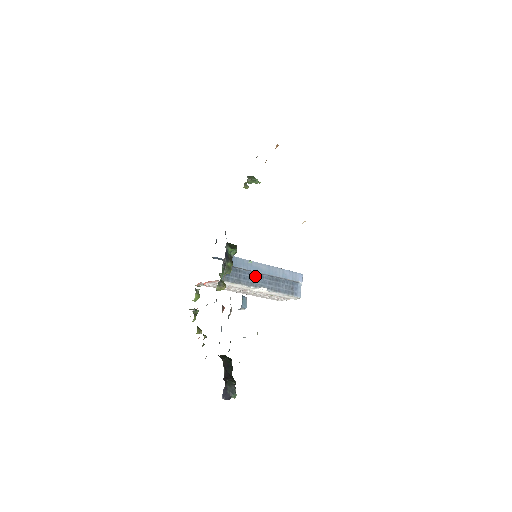
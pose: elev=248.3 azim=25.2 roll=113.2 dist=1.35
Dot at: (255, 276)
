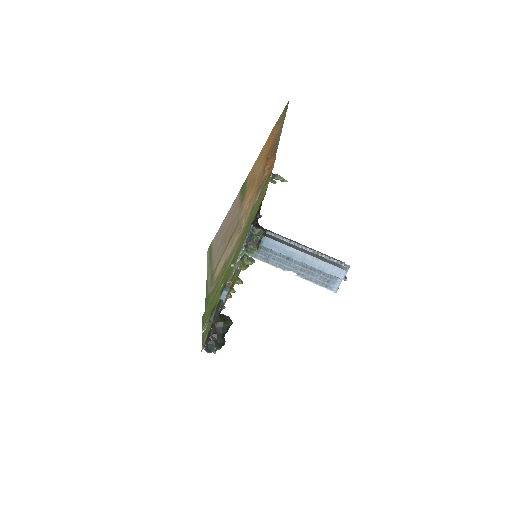
Dot at: (287, 259)
